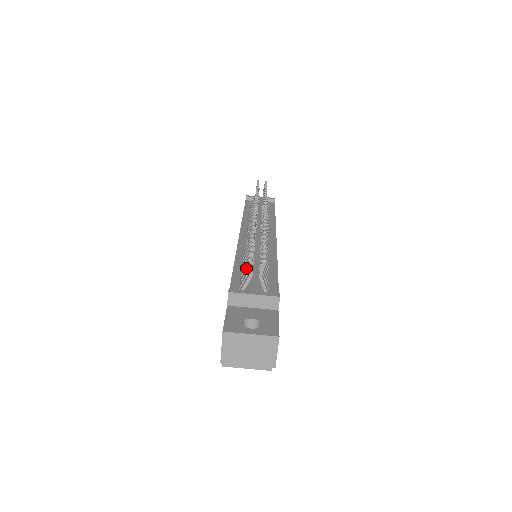
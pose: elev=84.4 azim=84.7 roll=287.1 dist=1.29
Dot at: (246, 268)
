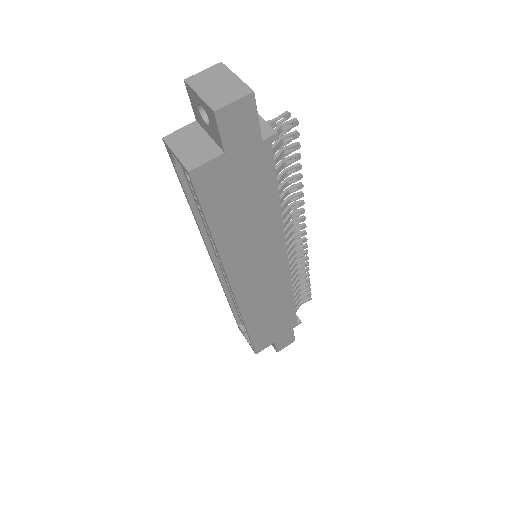
Dot at: occluded
